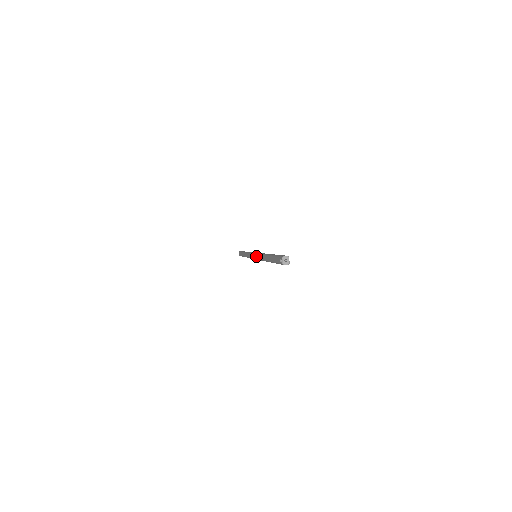
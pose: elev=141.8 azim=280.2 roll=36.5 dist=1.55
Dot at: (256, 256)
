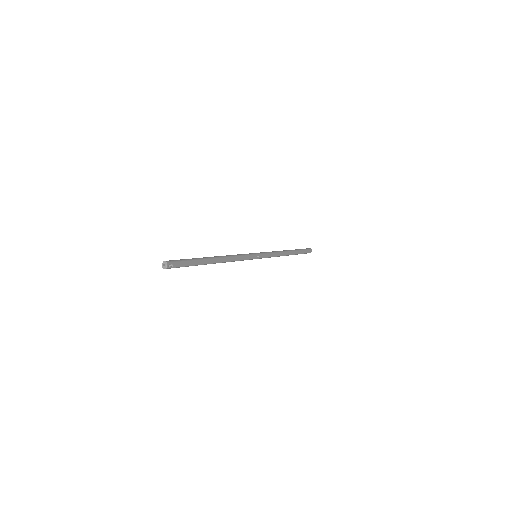
Dot at: occluded
